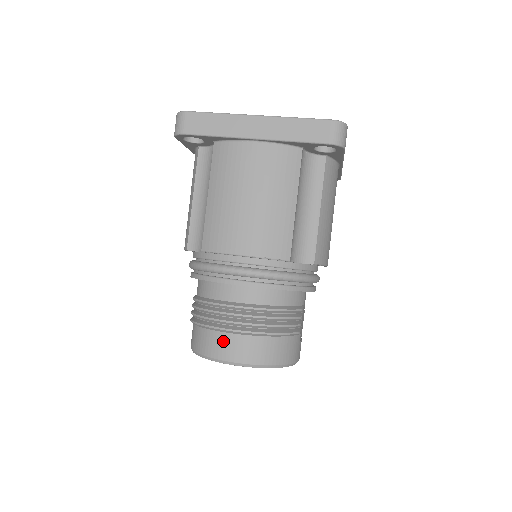
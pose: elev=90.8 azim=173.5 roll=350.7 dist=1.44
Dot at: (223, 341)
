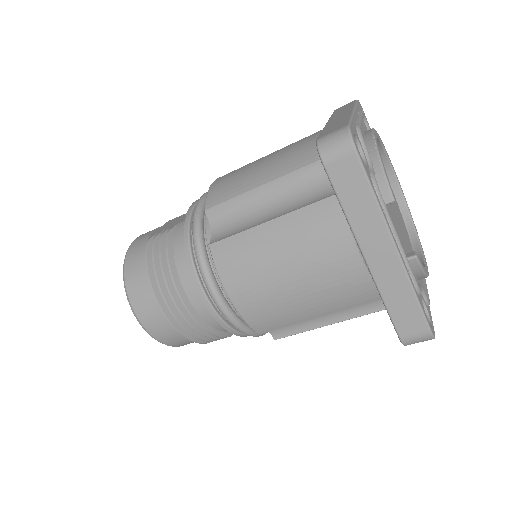
Dot at: (148, 302)
